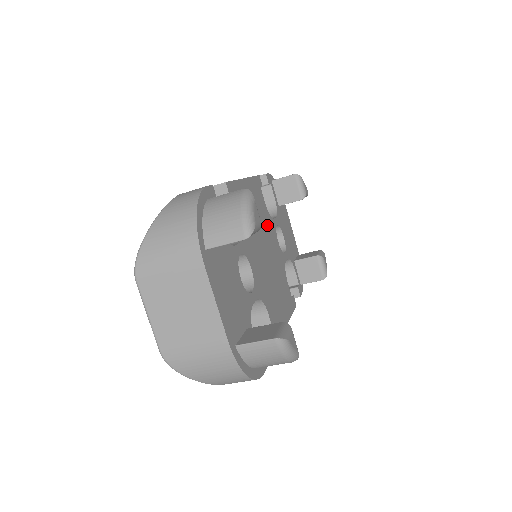
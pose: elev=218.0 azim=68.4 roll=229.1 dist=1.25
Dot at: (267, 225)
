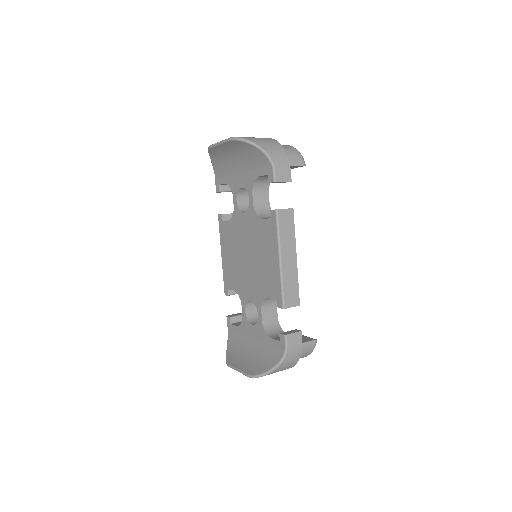
Dot at: occluded
